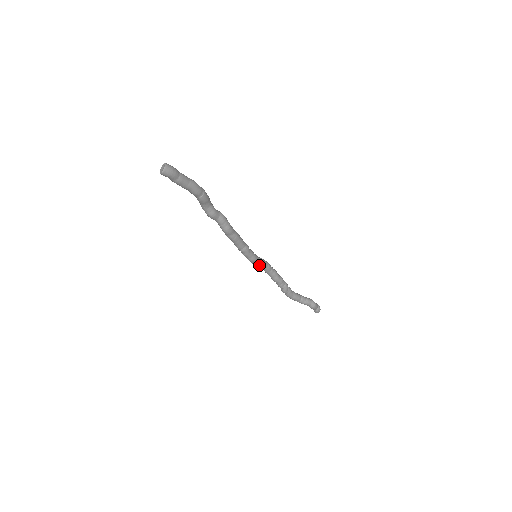
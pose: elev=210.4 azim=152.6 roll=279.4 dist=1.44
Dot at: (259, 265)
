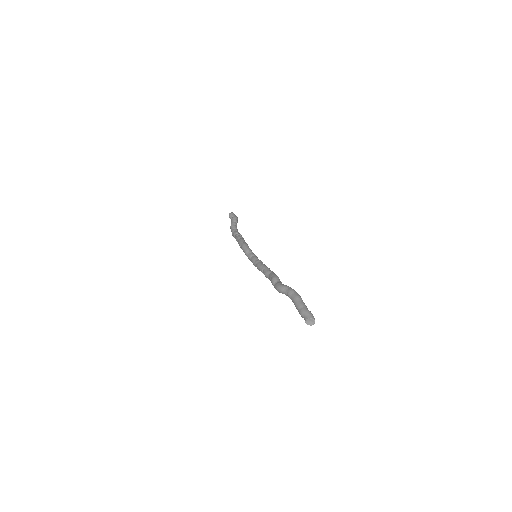
Dot at: occluded
